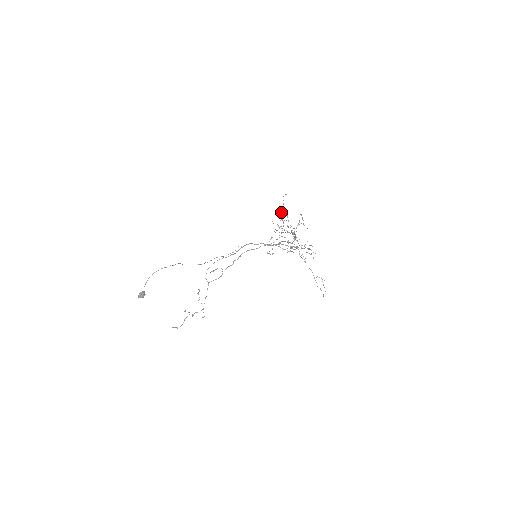
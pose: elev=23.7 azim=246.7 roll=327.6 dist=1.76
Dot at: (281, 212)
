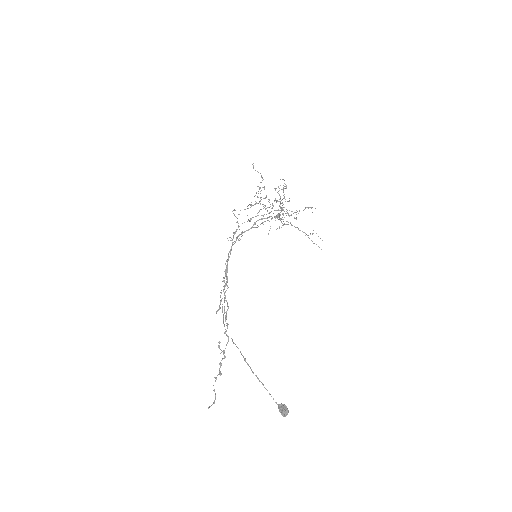
Dot at: (260, 188)
